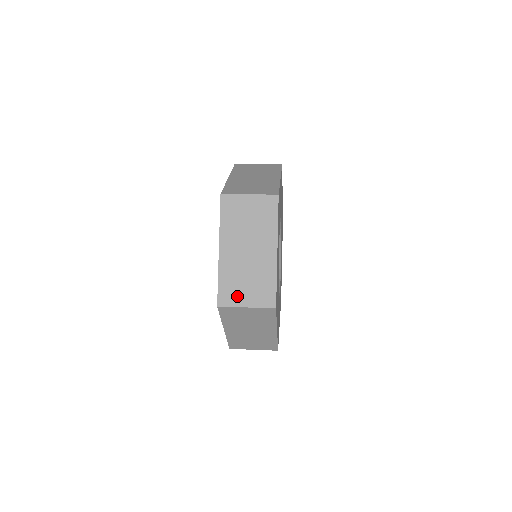
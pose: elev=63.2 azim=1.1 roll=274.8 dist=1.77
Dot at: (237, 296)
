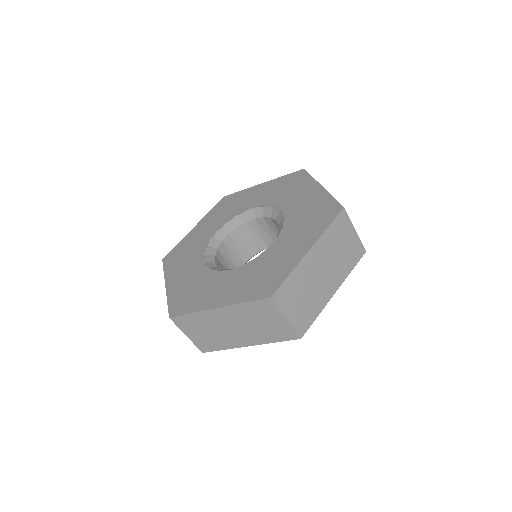
Dot at: (289, 302)
